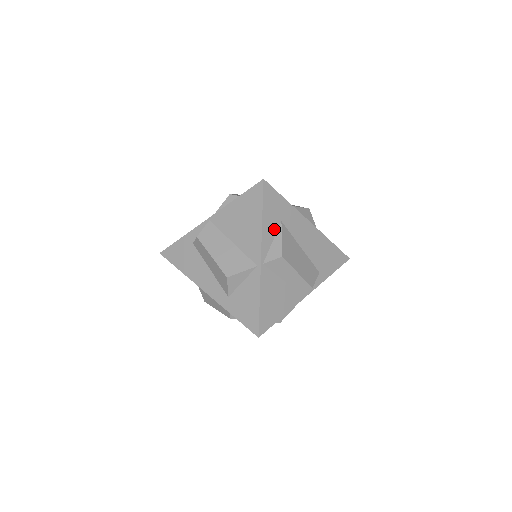
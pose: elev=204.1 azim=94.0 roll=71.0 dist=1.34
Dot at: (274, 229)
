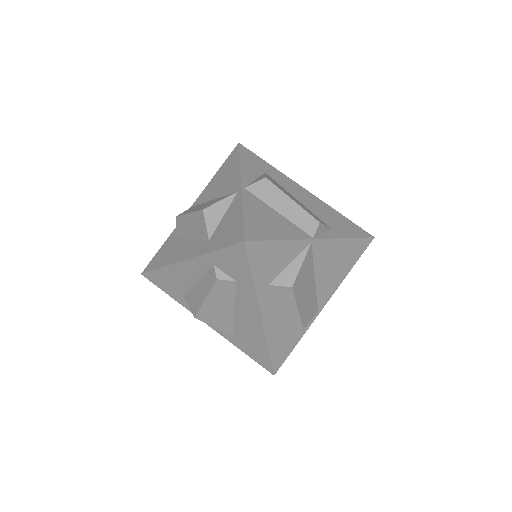
Dot at: (256, 174)
